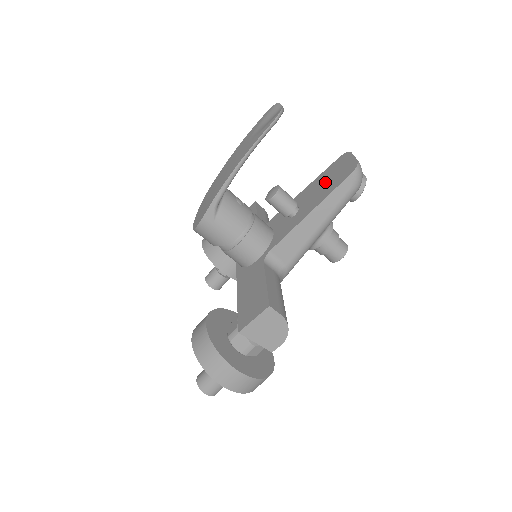
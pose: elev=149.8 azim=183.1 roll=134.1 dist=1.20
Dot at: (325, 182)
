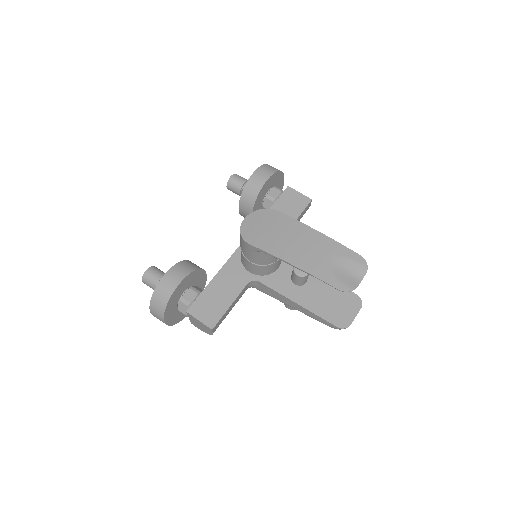
Dot at: (330, 298)
